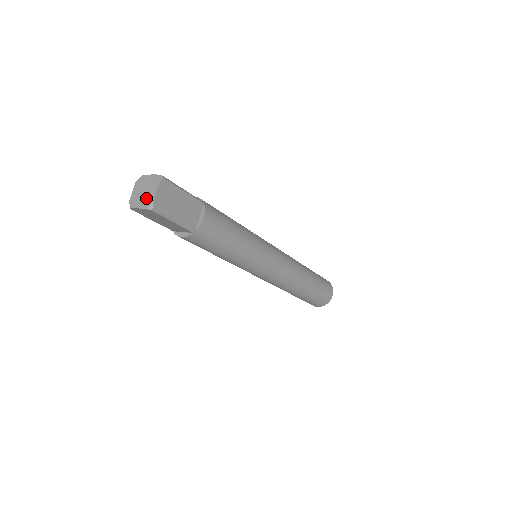
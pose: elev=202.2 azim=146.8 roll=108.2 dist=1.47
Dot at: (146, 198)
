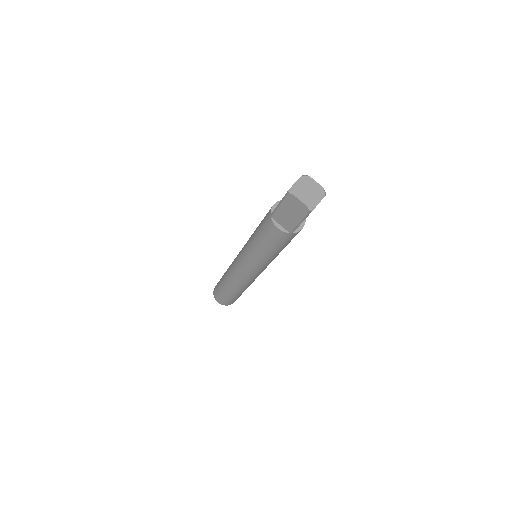
Dot at: (310, 199)
